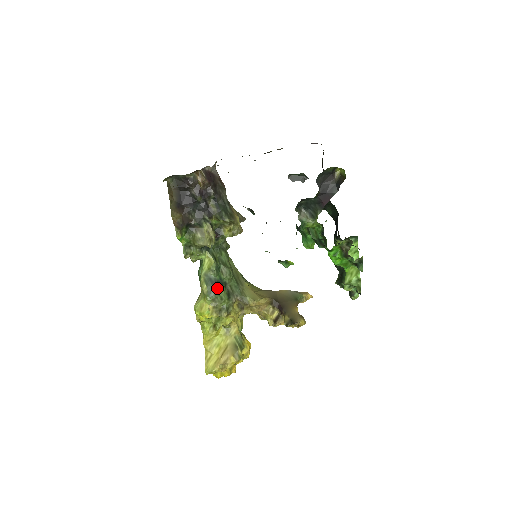
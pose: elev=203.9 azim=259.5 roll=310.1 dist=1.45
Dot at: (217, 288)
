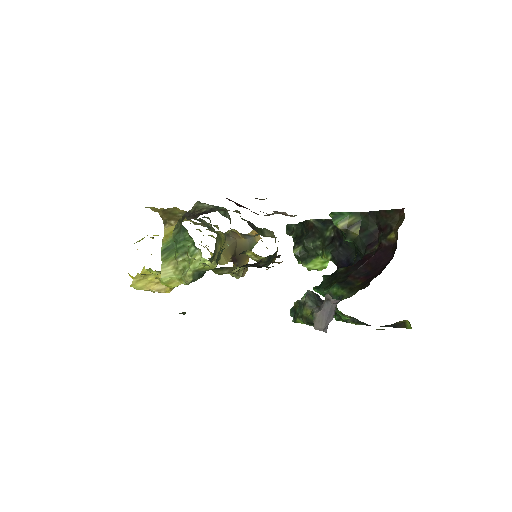
Dot at: occluded
